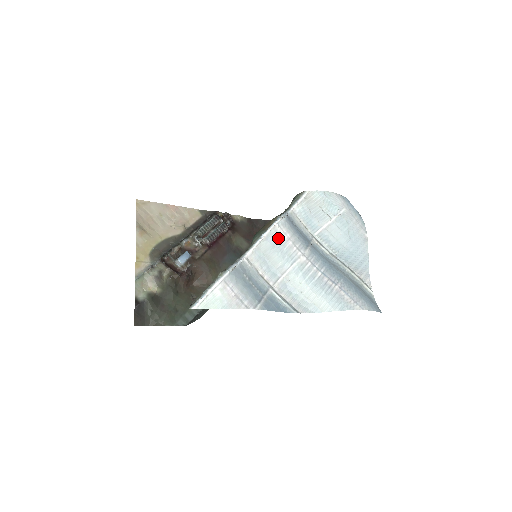
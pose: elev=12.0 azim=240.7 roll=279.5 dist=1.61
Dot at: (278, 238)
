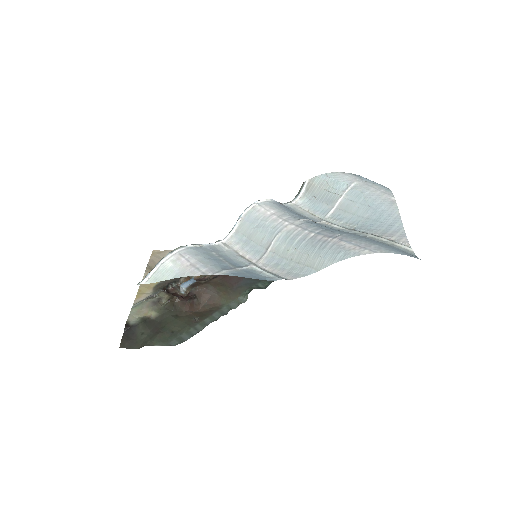
Dot at: (258, 215)
